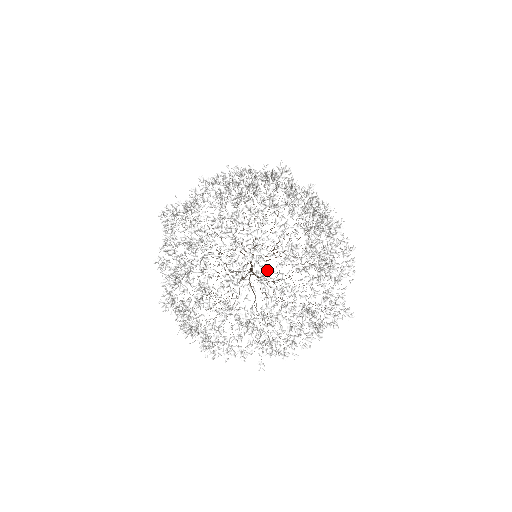
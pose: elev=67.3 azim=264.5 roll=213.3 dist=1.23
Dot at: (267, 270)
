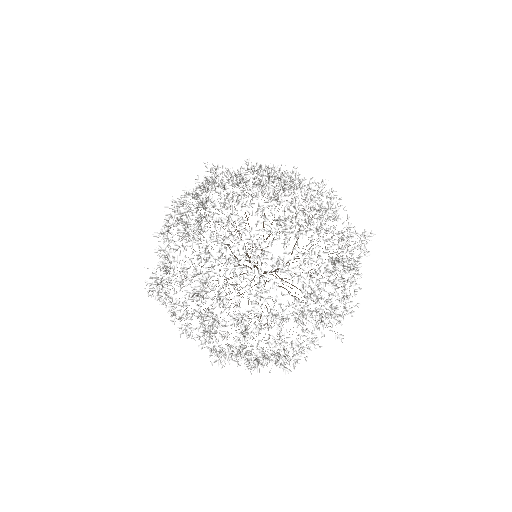
Dot at: (279, 257)
